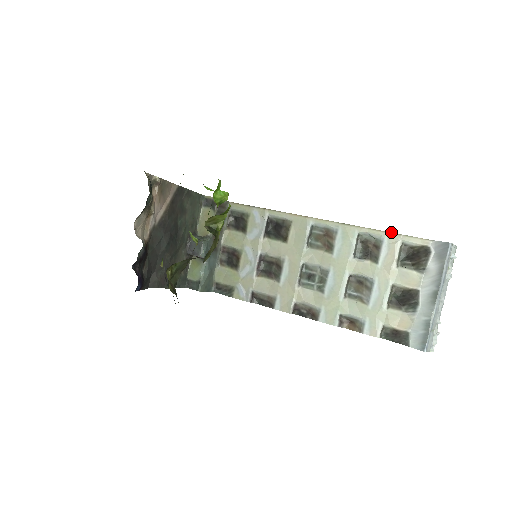
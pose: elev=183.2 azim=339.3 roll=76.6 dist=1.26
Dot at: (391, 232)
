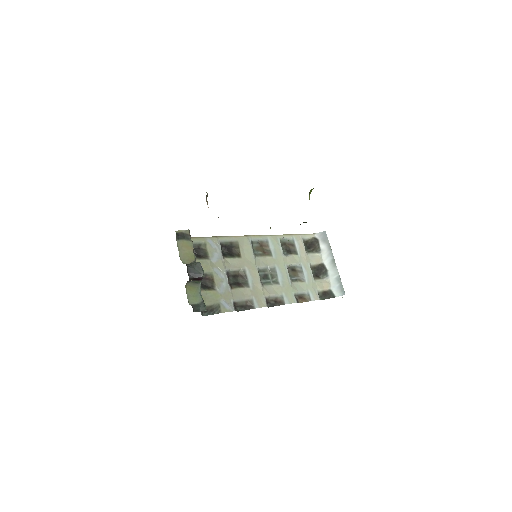
Dot at: (295, 234)
